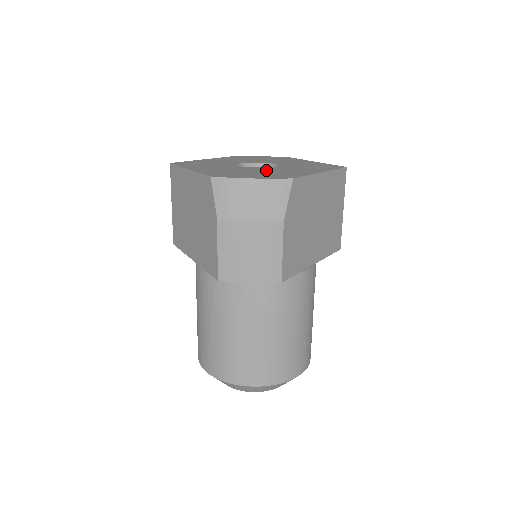
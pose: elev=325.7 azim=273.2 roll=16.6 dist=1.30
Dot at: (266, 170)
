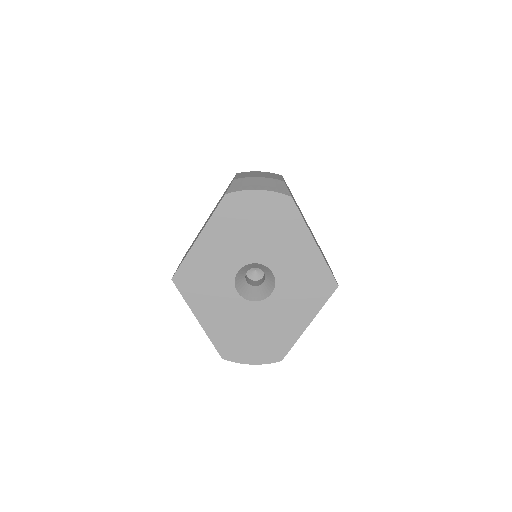
Dot at: (263, 321)
